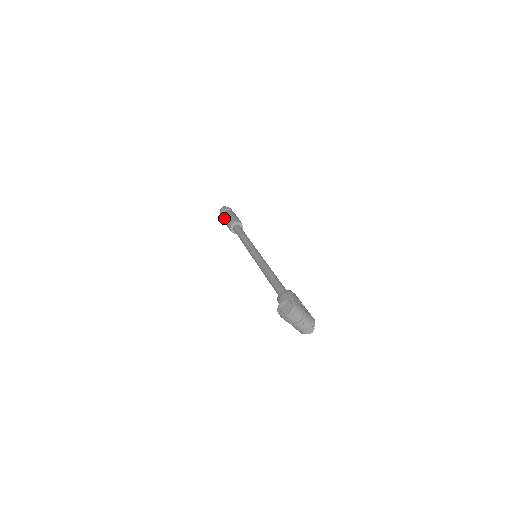
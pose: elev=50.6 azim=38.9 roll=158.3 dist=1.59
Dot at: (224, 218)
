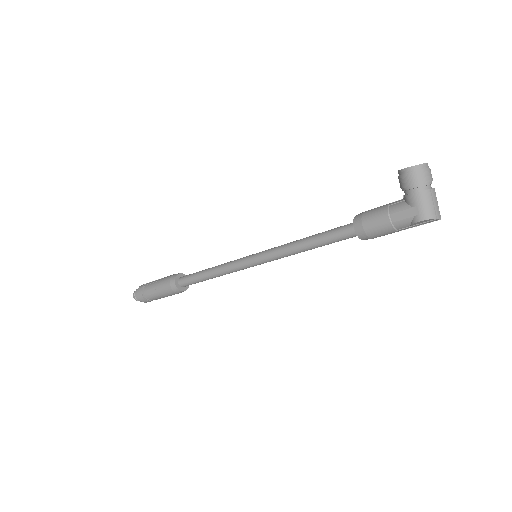
Dot at: (154, 282)
